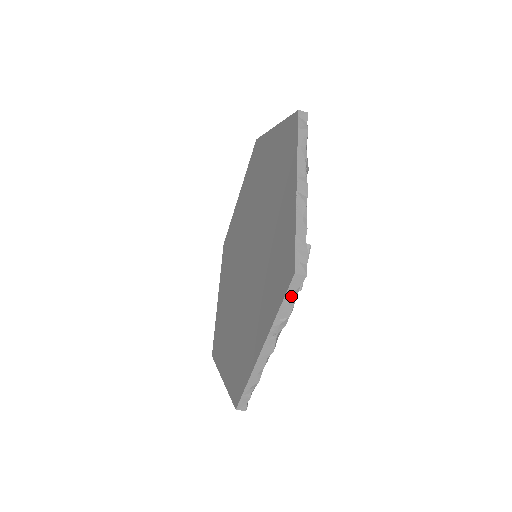
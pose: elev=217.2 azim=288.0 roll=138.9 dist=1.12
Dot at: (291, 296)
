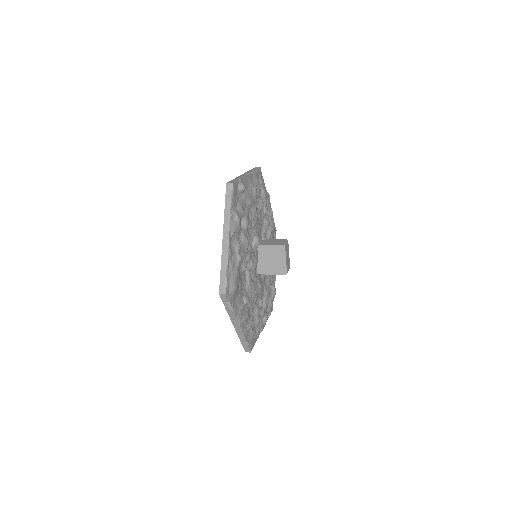
Dot at: (226, 303)
